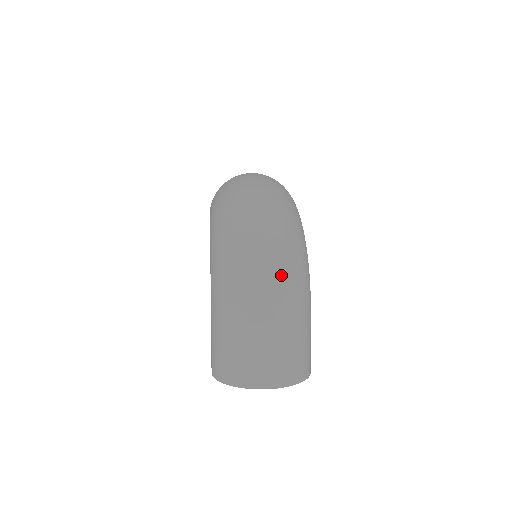
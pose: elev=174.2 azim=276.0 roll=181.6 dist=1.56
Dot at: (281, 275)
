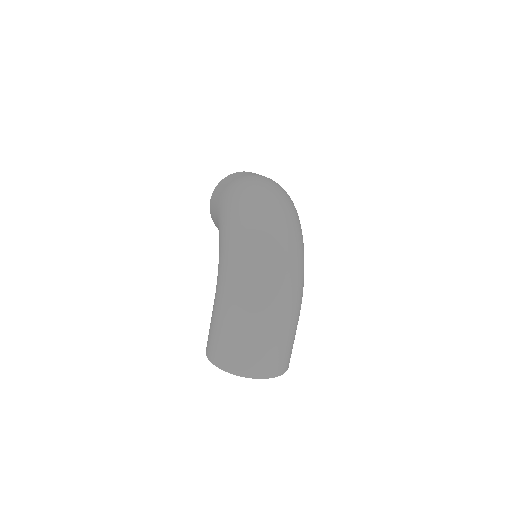
Dot at: (285, 288)
